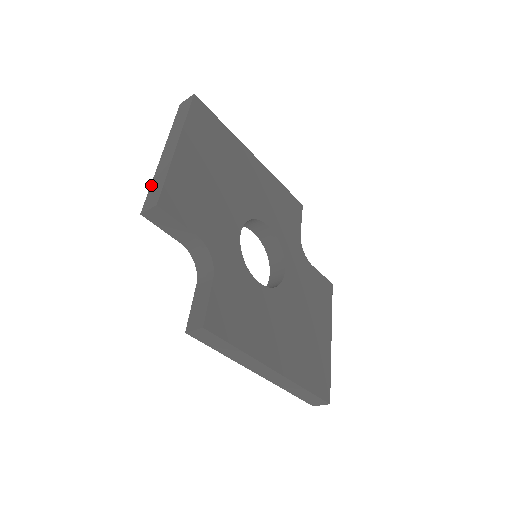
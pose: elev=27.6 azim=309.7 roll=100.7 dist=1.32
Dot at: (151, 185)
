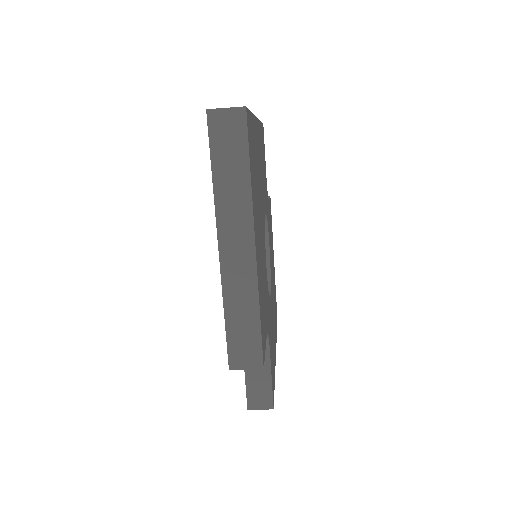
Dot at: (227, 320)
